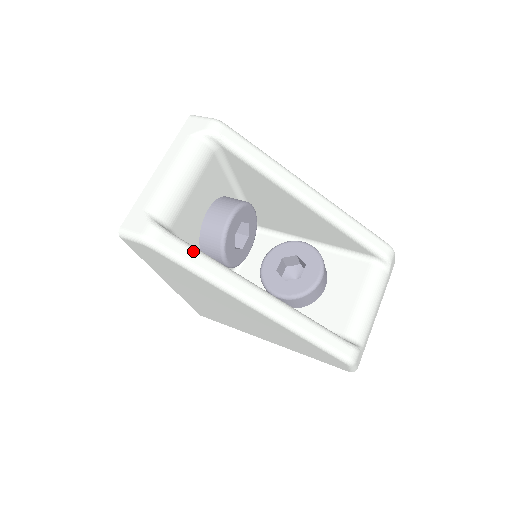
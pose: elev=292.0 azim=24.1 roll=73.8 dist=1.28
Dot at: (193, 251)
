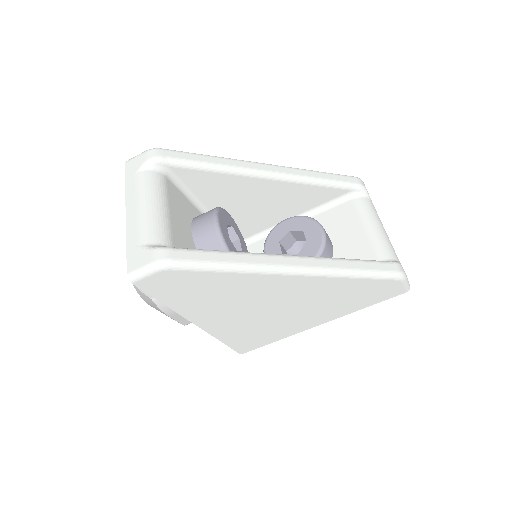
Dot at: (207, 252)
